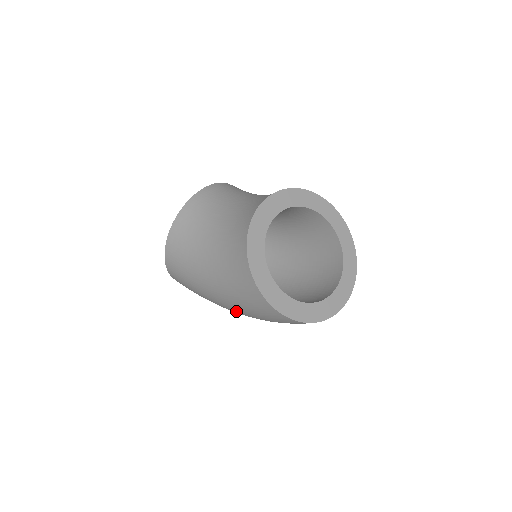
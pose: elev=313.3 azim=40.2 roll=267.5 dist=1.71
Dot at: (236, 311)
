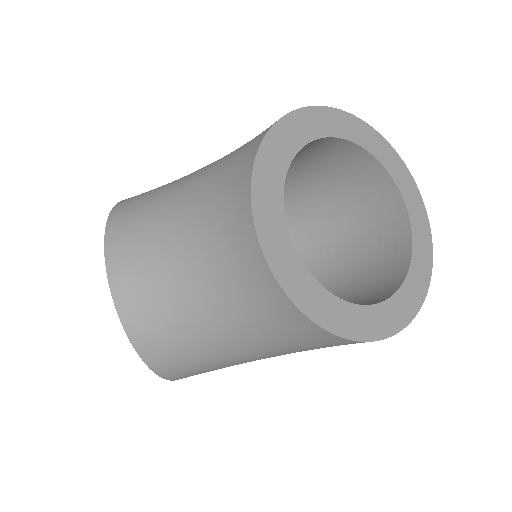
Dot at: occluded
